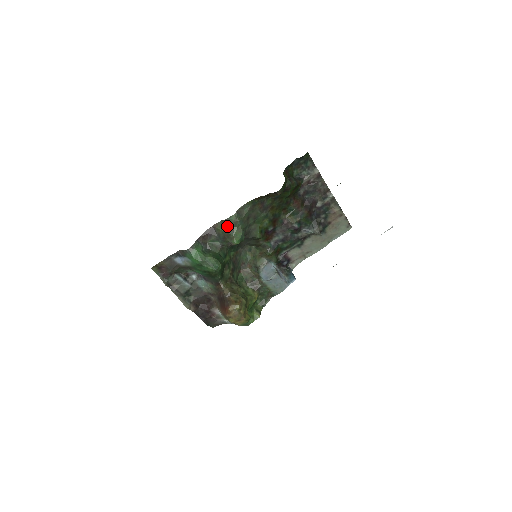
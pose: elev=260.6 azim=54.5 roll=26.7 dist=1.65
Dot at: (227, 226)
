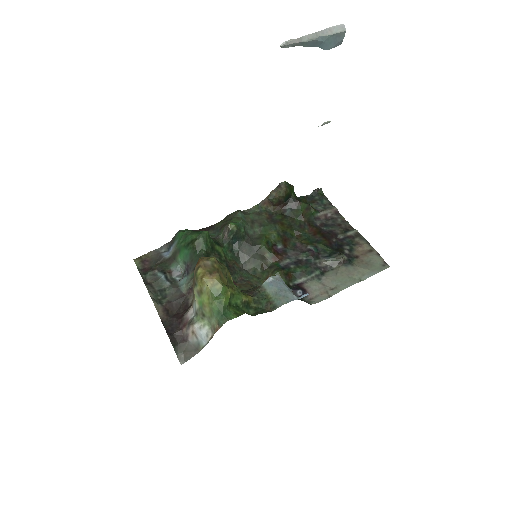
Dot at: (227, 219)
